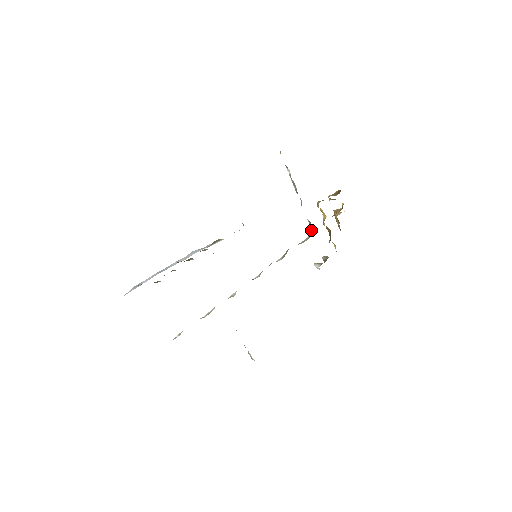
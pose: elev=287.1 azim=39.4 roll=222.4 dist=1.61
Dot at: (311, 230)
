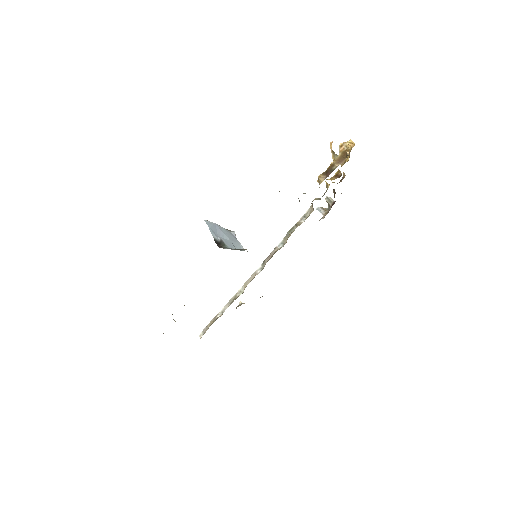
Dot at: (312, 205)
